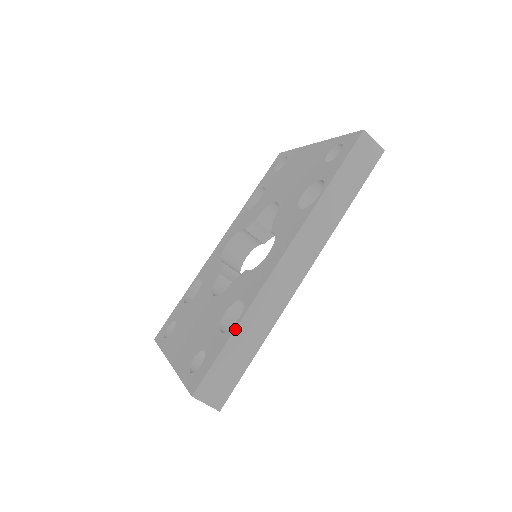
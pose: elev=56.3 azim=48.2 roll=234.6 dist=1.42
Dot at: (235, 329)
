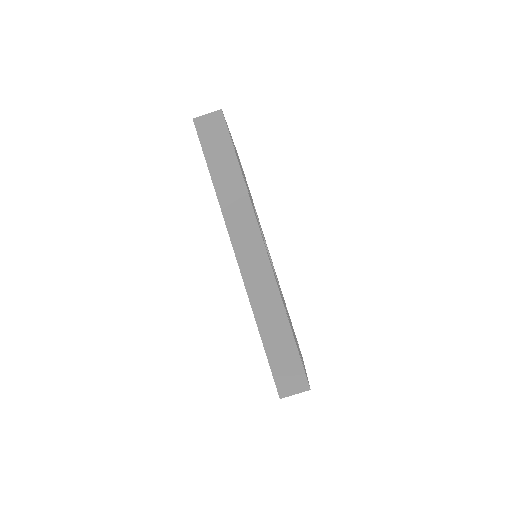
Dot at: (259, 332)
